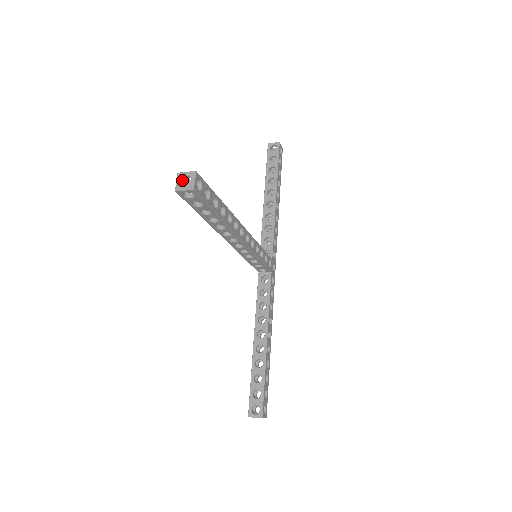
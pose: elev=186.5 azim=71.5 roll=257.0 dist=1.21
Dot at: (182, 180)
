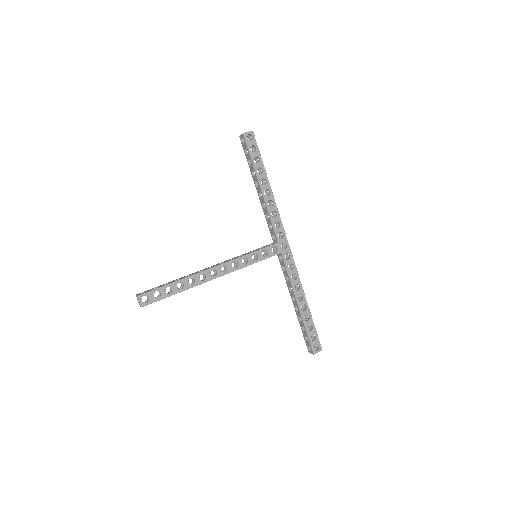
Dot at: occluded
